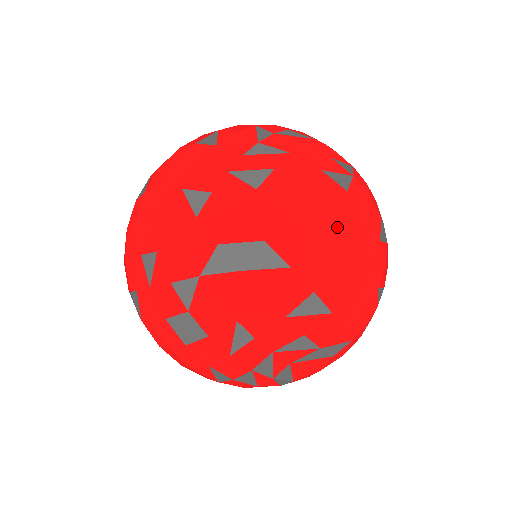
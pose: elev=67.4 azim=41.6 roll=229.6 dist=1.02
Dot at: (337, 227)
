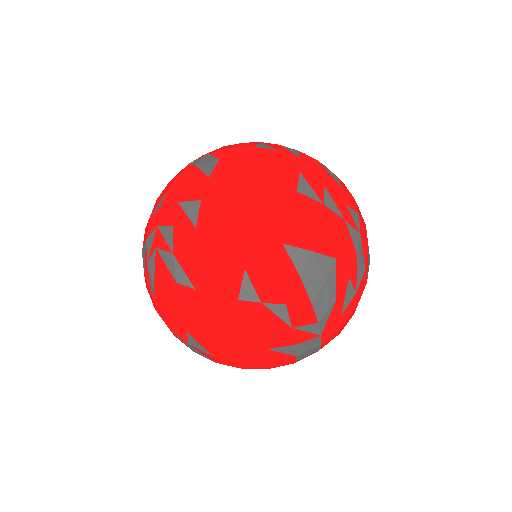
Dot at: (258, 188)
